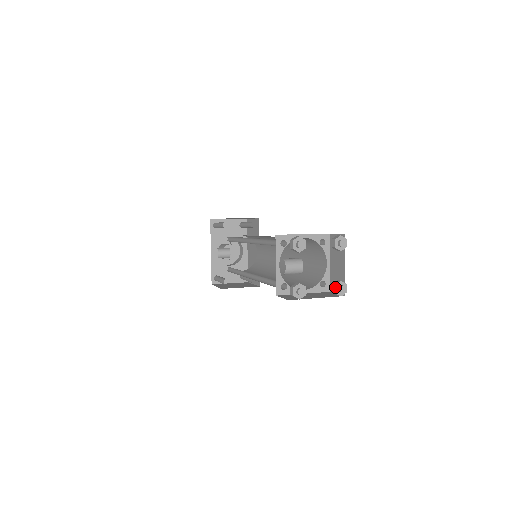
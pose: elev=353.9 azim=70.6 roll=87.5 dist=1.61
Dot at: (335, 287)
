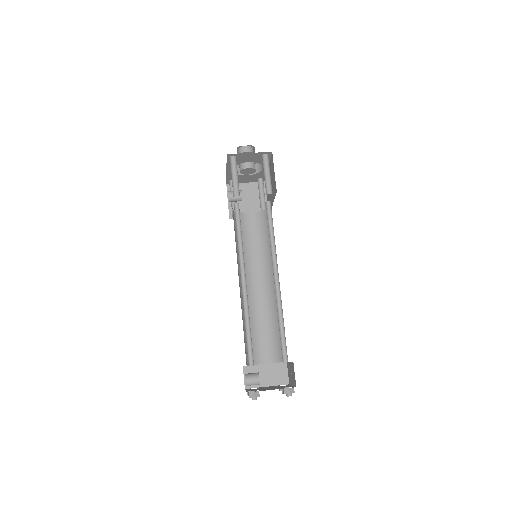
Dot at: occluded
